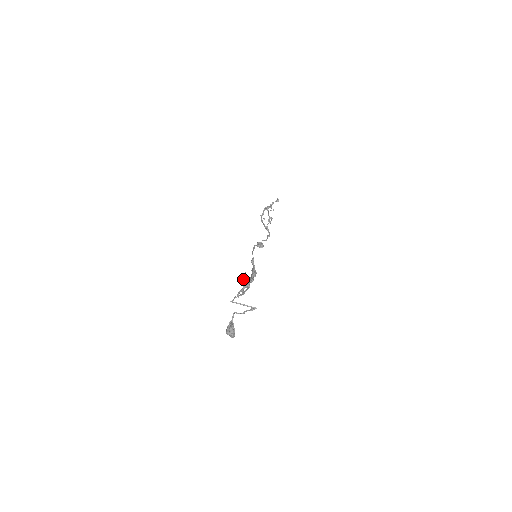
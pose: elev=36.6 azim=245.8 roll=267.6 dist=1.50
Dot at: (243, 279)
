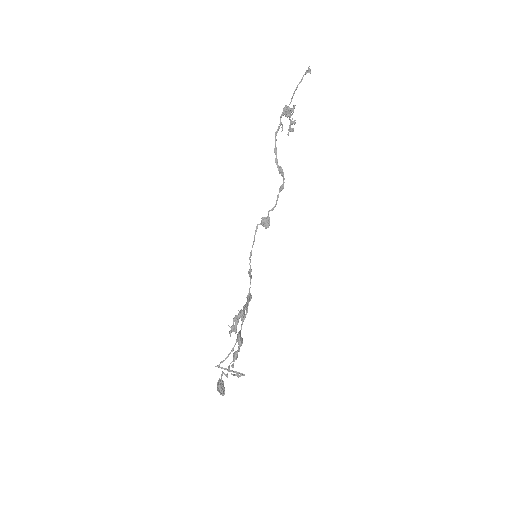
Dot at: (231, 330)
